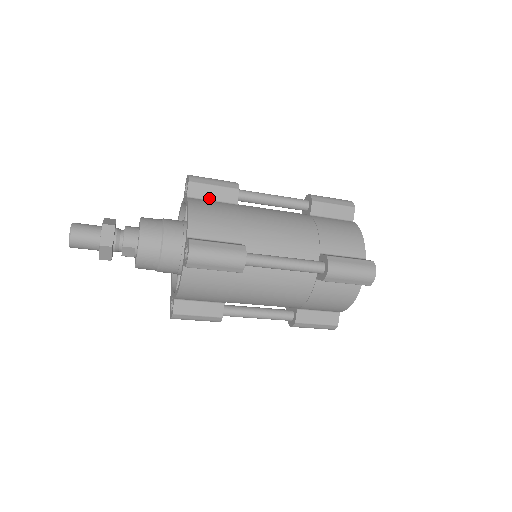
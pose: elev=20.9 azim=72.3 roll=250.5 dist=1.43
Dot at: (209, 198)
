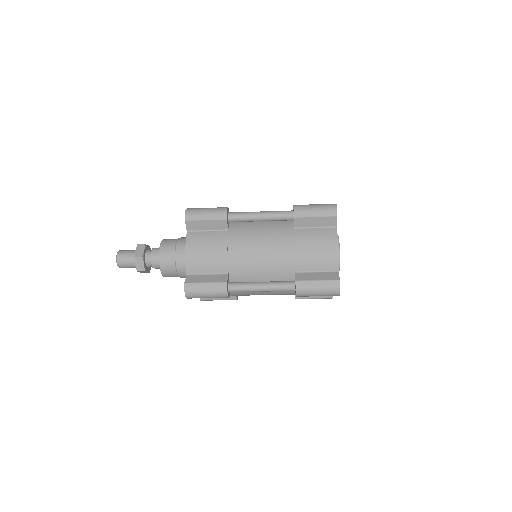
Dot at: (204, 229)
